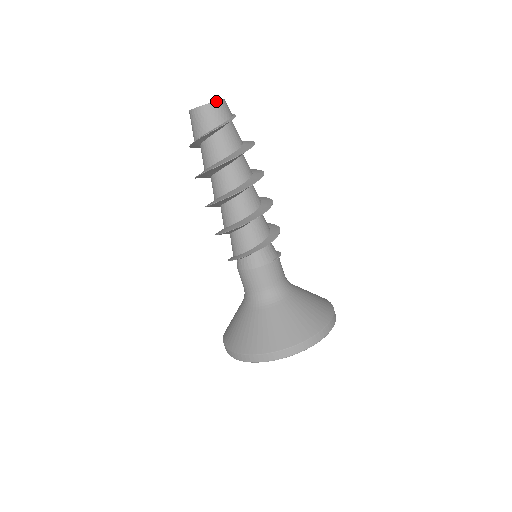
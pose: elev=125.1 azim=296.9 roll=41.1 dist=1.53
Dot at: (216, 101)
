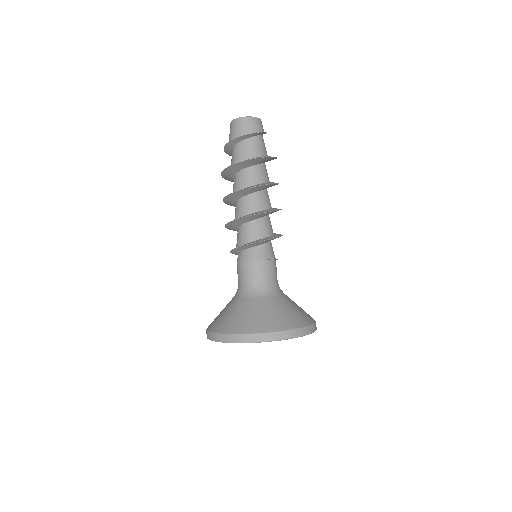
Dot at: (250, 116)
